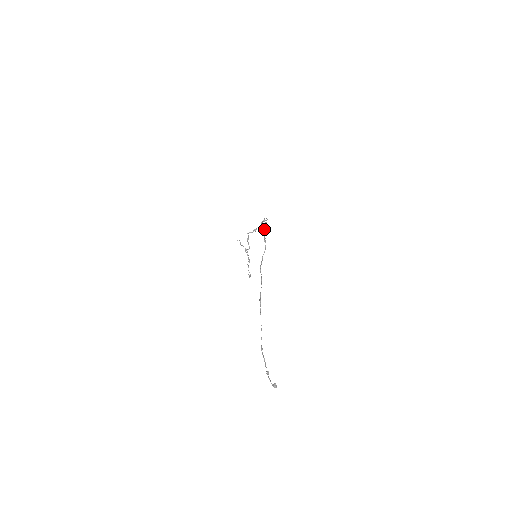
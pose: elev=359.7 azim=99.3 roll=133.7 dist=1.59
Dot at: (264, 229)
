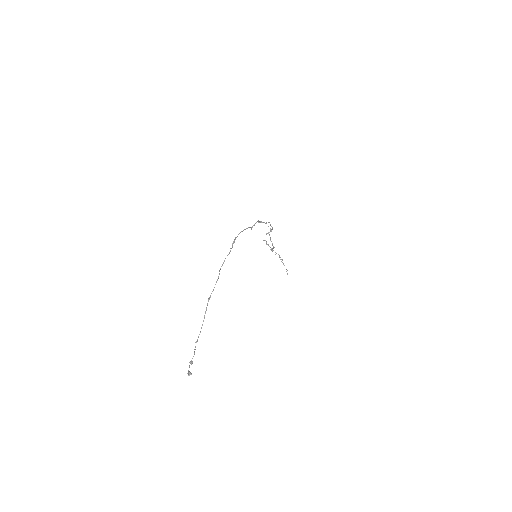
Dot at: (239, 233)
